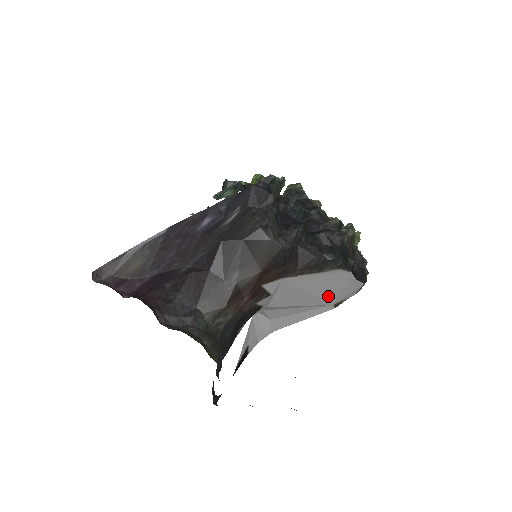
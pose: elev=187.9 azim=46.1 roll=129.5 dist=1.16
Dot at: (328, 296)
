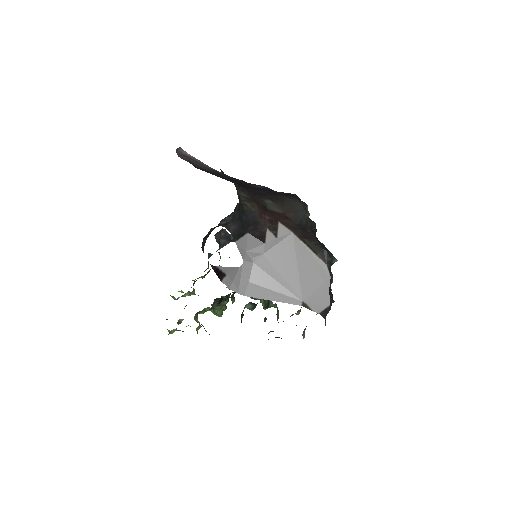
Dot at: (305, 286)
